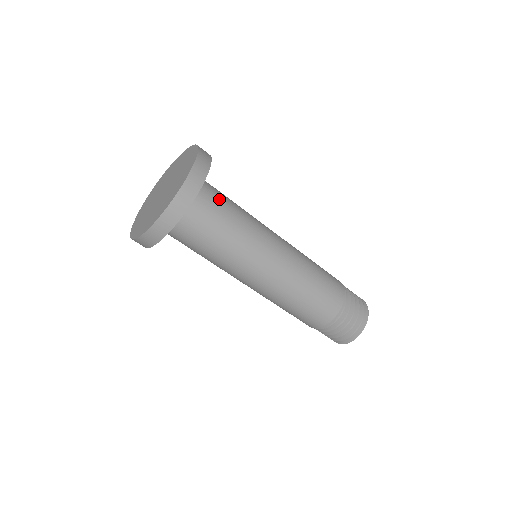
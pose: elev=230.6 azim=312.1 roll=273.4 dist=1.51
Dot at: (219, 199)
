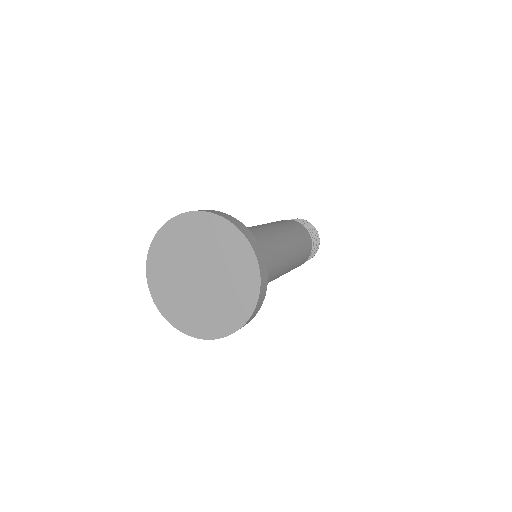
Dot at: occluded
